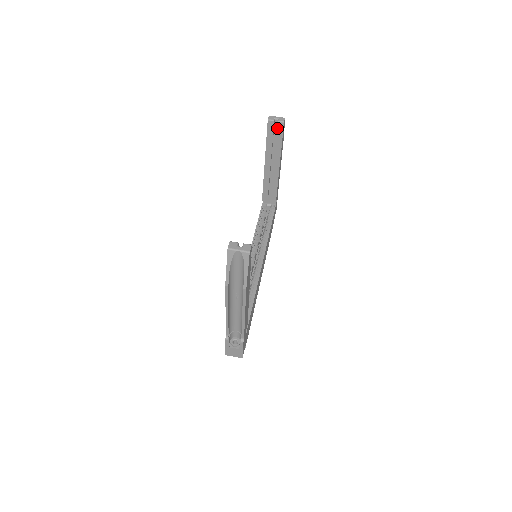
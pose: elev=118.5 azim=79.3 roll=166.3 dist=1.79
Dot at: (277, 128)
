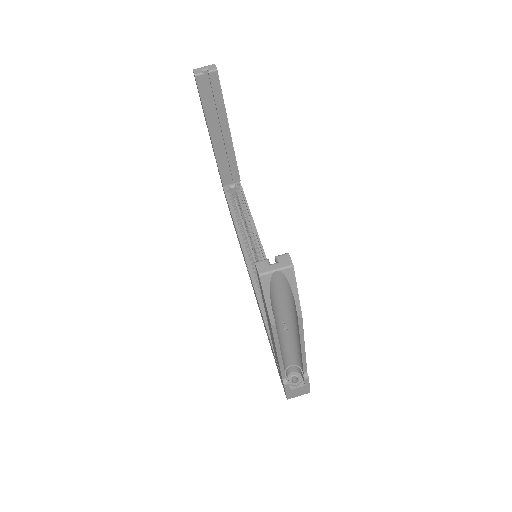
Dot at: (211, 82)
